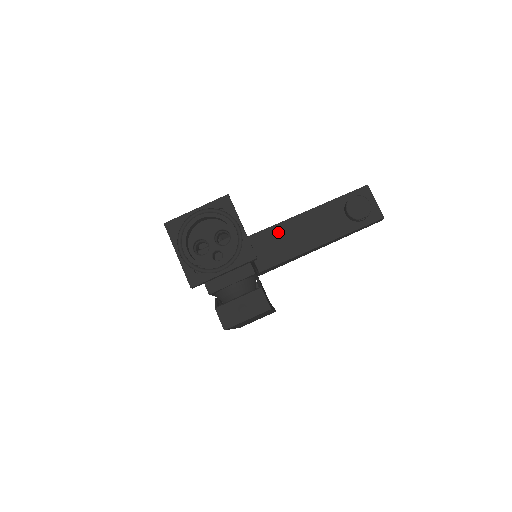
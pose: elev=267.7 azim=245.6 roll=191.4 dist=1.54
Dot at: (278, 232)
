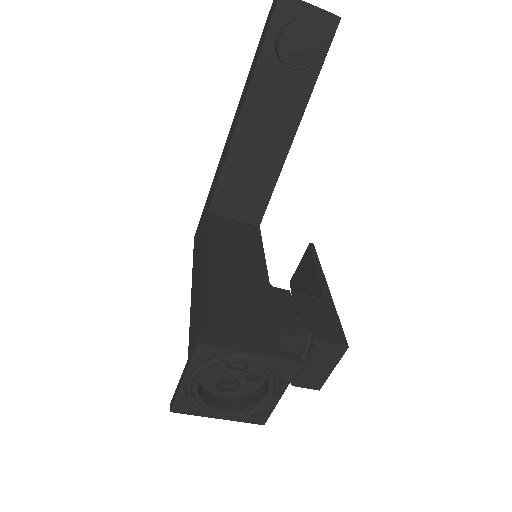
Dot at: (235, 170)
